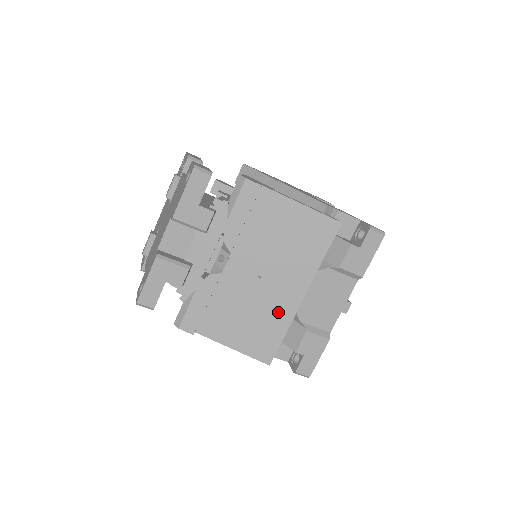
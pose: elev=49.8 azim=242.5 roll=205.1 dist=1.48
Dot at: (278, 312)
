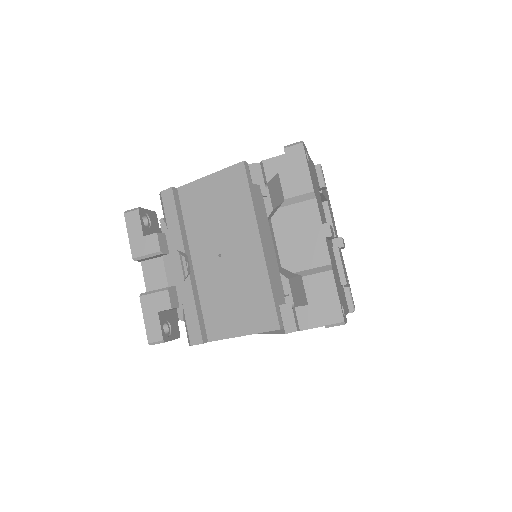
Dot at: (252, 274)
